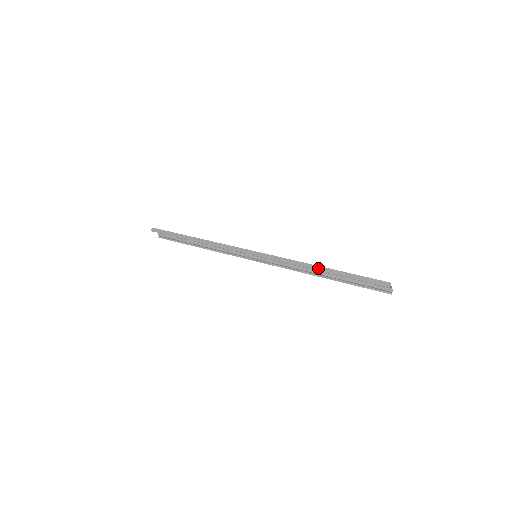
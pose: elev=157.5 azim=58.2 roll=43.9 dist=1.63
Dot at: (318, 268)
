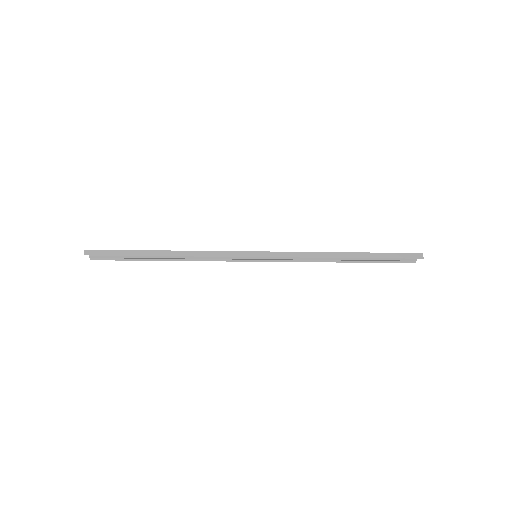
Dot at: (343, 255)
